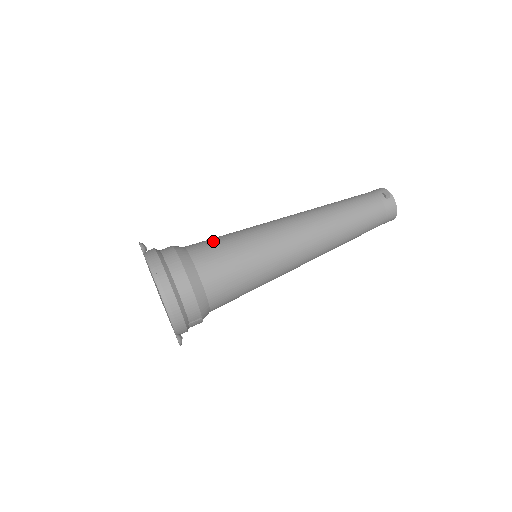
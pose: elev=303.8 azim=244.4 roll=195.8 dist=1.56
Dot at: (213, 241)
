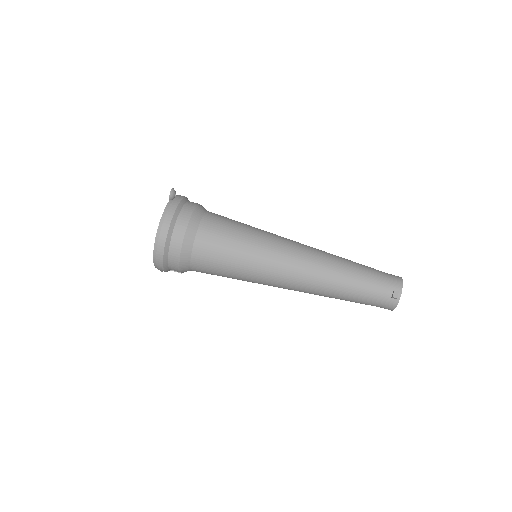
Dot at: (224, 232)
